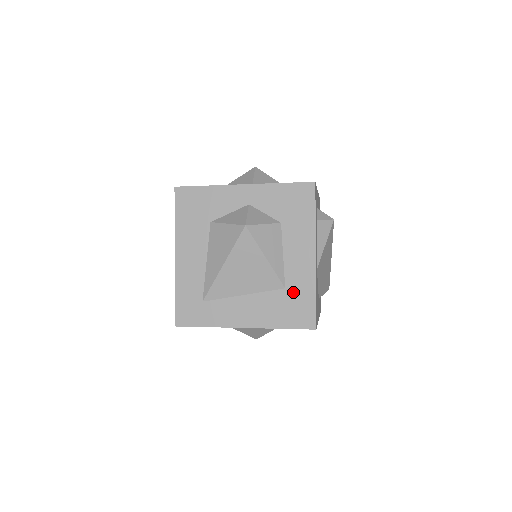
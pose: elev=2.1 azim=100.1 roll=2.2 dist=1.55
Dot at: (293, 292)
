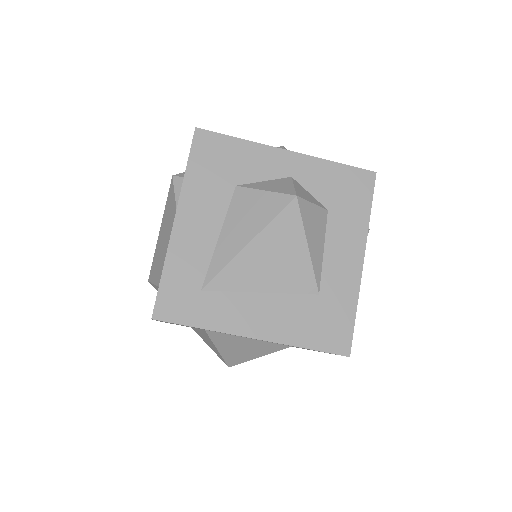
Dot at: (328, 301)
